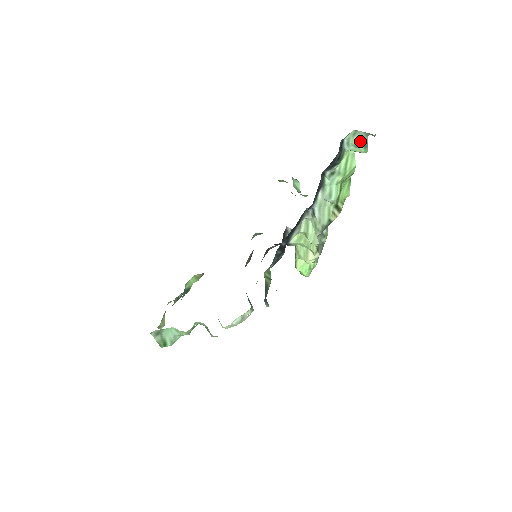
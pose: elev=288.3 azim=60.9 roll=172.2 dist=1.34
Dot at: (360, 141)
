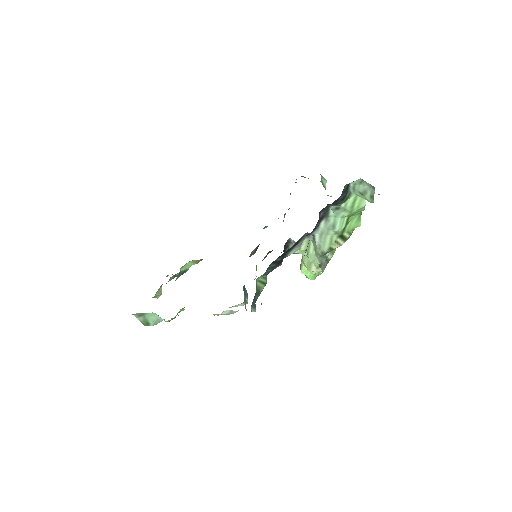
Dot at: (366, 191)
